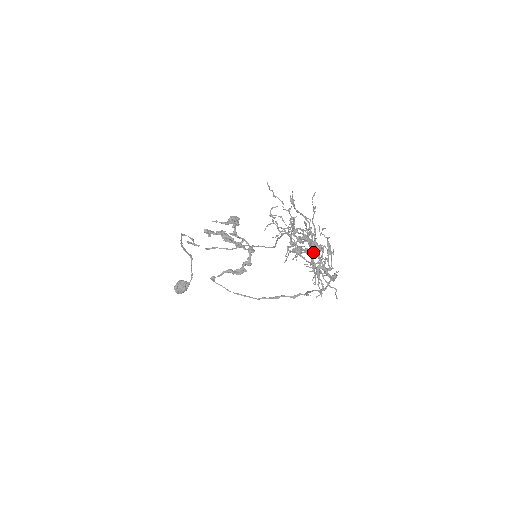
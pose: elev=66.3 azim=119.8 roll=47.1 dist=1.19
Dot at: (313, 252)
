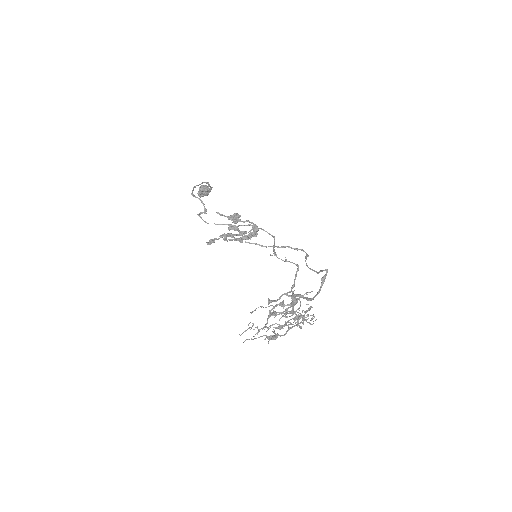
Dot at: (290, 323)
